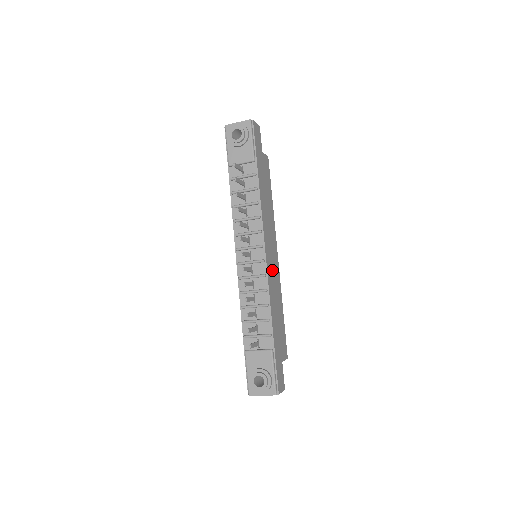
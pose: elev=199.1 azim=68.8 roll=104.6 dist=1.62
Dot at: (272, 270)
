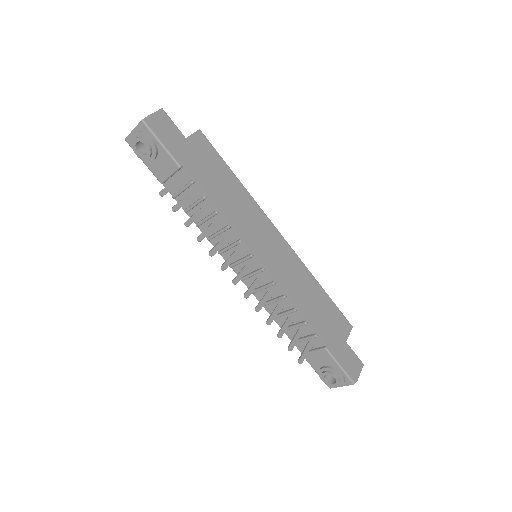
Dot at: (281, 264)
